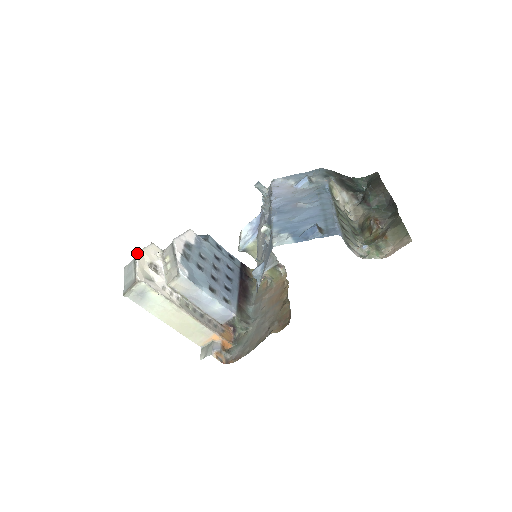
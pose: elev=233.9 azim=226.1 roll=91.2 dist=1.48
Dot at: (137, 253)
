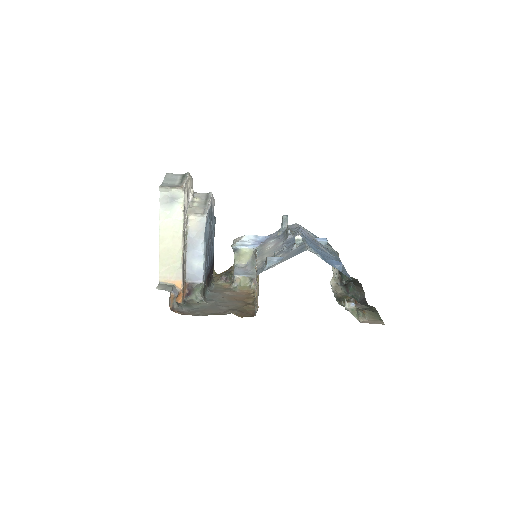
Dot at: (189, 173)
